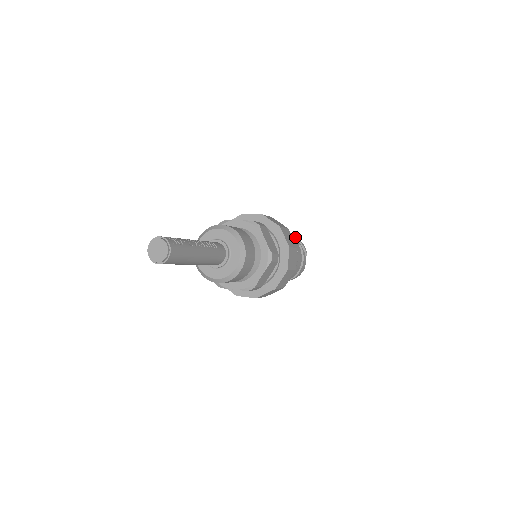
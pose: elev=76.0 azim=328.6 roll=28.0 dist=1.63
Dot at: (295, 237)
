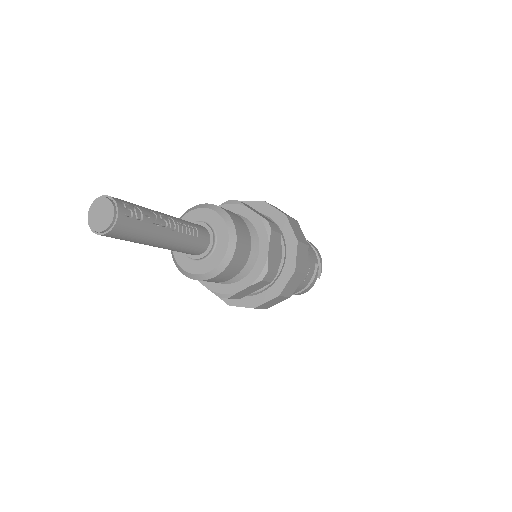
Dot at: (317, 251)
